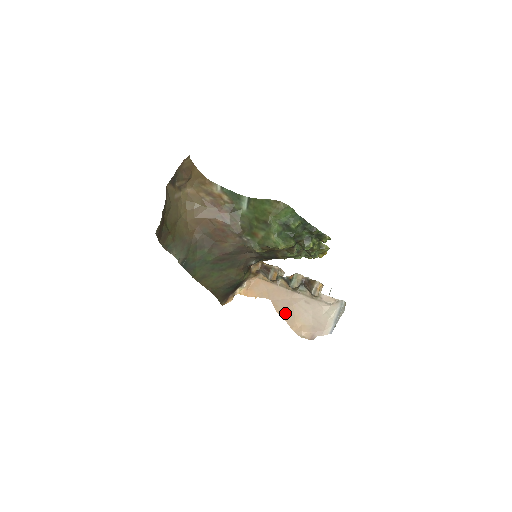
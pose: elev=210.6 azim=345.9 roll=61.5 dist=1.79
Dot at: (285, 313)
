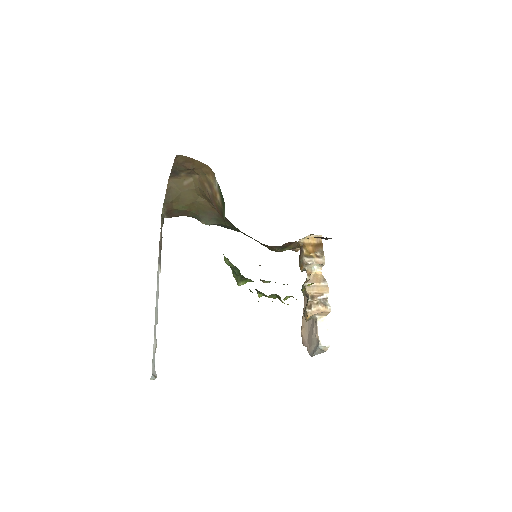
Dot at: (304, 304)
